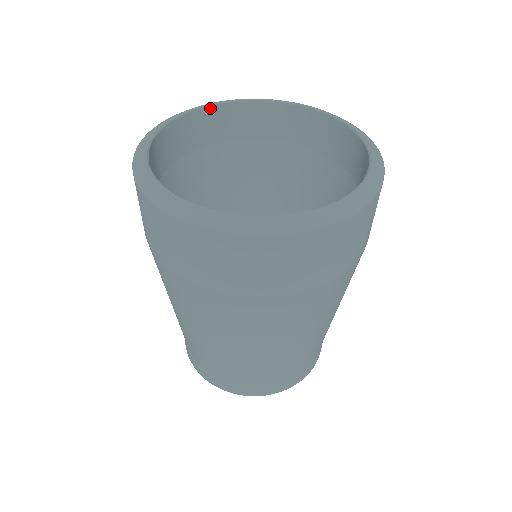
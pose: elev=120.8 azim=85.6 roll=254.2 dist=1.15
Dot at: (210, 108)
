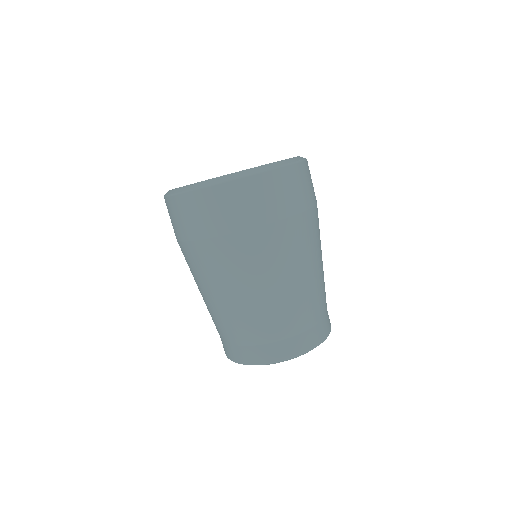
Dot at: occluded
